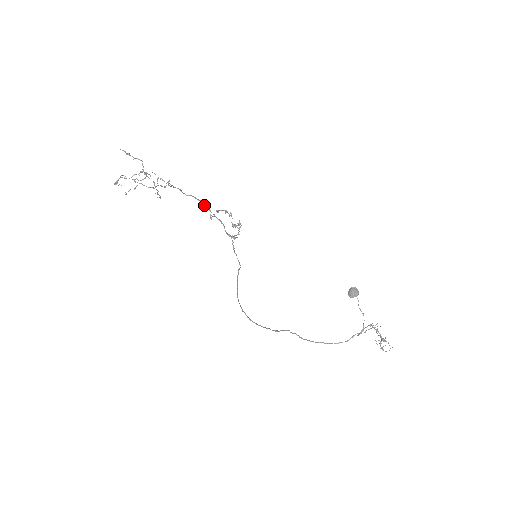
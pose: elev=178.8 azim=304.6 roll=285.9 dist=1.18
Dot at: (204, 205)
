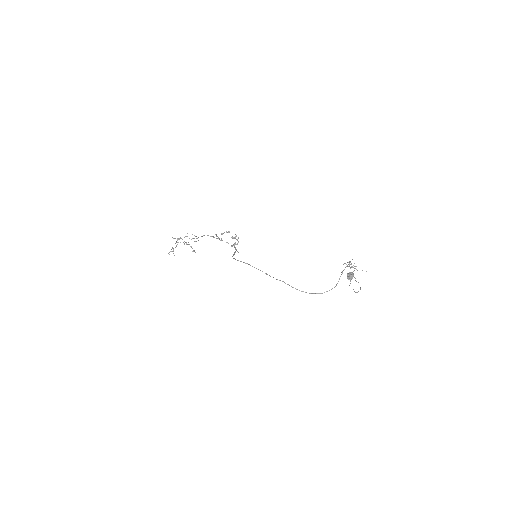
Dot at: (216, 238)
